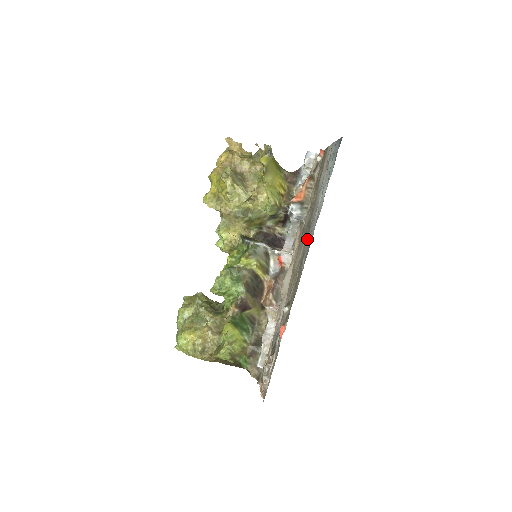
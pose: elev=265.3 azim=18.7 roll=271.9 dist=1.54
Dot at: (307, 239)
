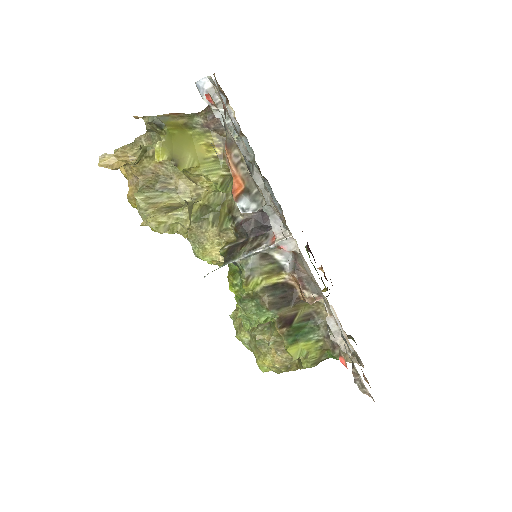
Dot at: occluded
